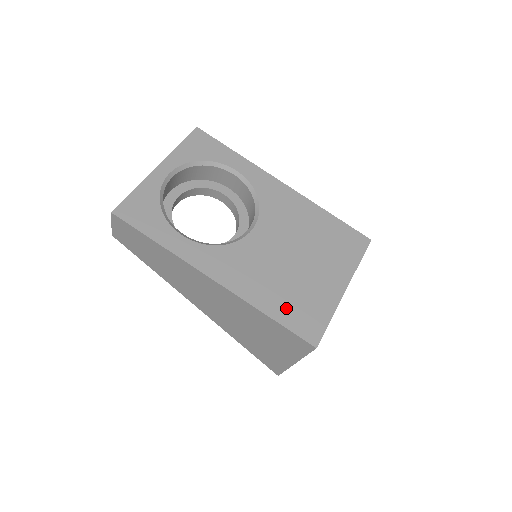
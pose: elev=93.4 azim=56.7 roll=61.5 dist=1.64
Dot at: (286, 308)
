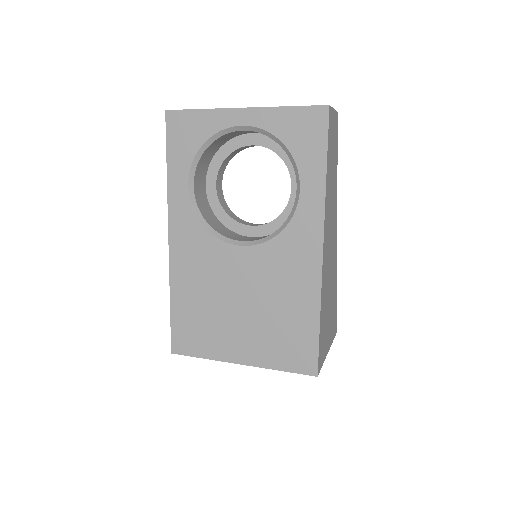
Dot at: (186, 314)
